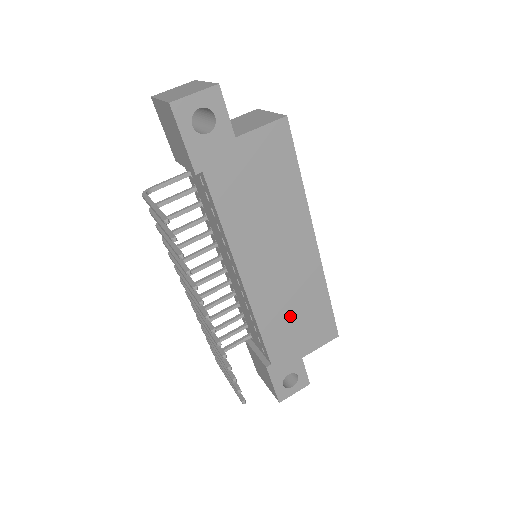
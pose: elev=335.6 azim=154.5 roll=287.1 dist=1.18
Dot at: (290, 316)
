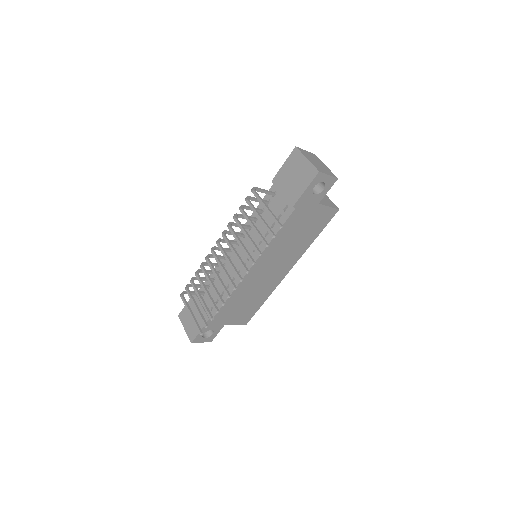
Dot at: (245, 299)
